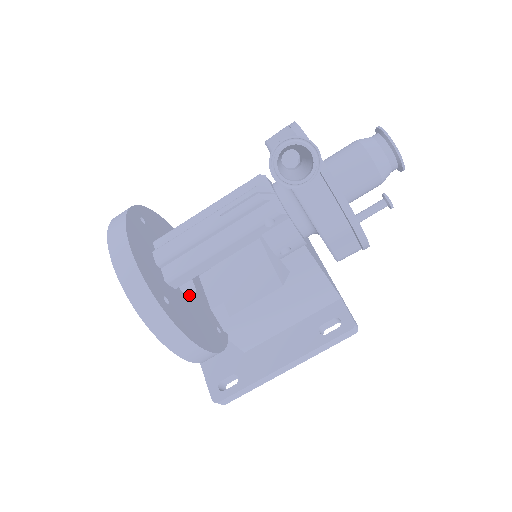
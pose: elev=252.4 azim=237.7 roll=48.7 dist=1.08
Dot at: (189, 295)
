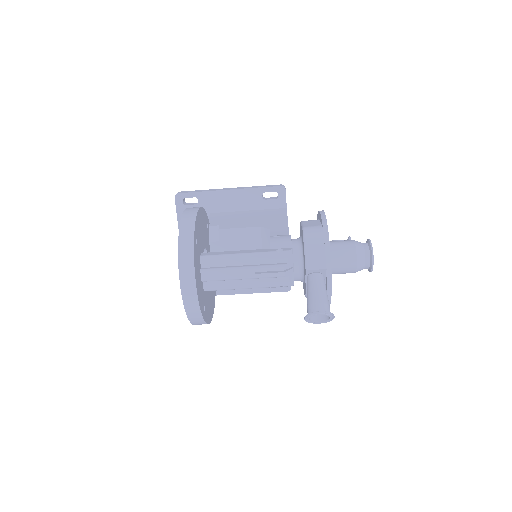
Dot at: occluded
